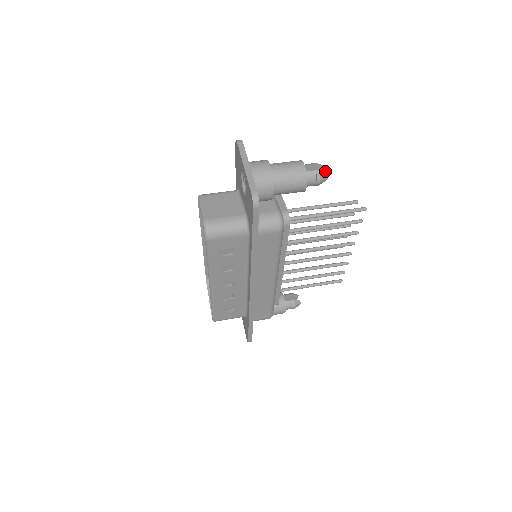
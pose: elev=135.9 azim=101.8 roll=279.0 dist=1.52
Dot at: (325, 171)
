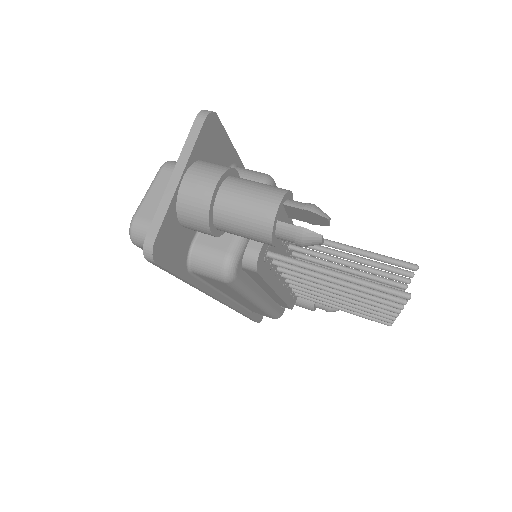
Dot at: occluded
